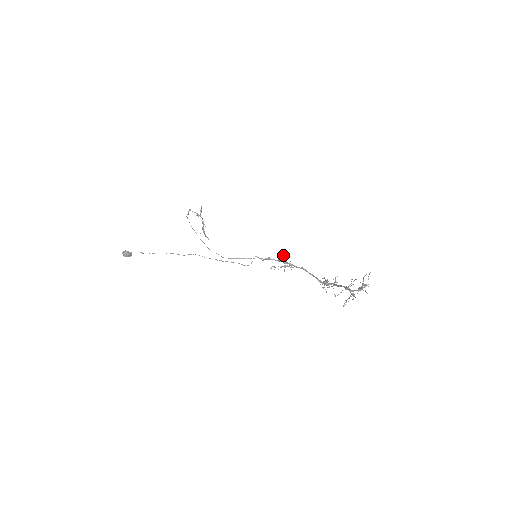
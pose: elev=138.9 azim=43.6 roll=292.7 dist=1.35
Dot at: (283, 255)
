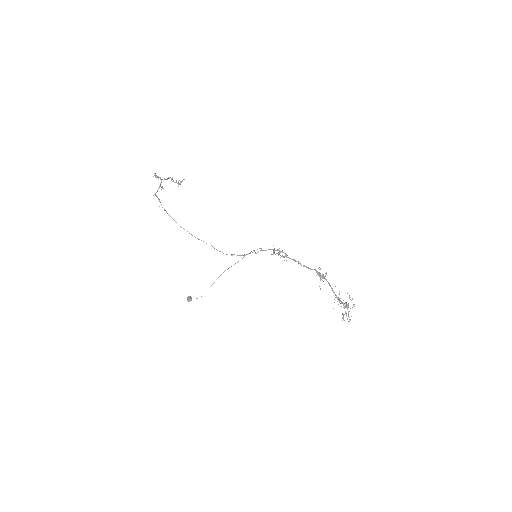
Dot at: occluded
